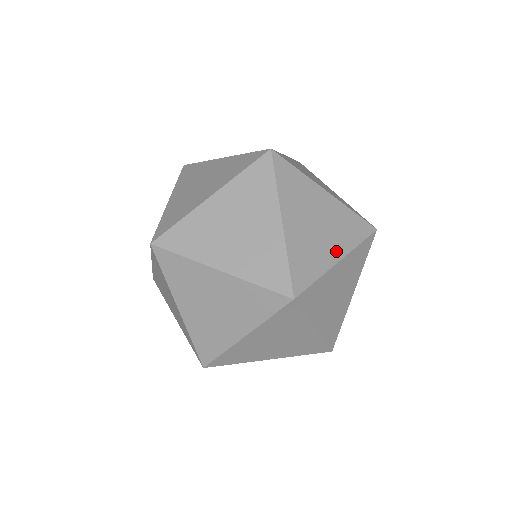
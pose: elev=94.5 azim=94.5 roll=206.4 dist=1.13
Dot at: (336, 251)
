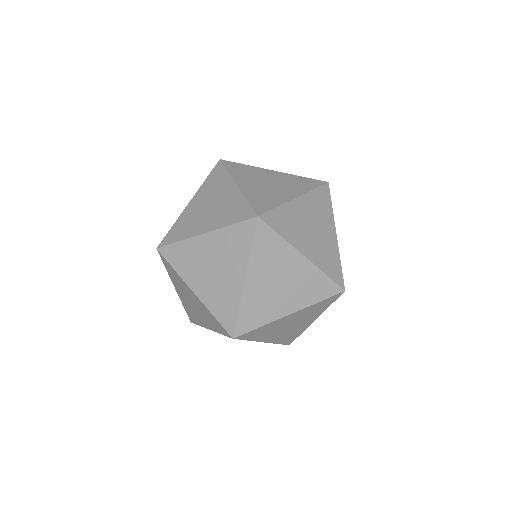
Dot at: (331, 231)
